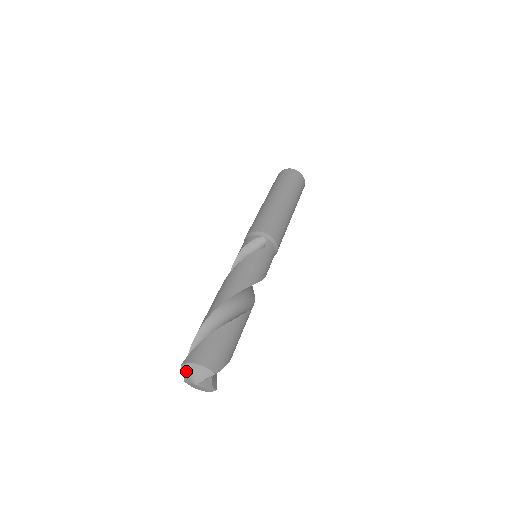
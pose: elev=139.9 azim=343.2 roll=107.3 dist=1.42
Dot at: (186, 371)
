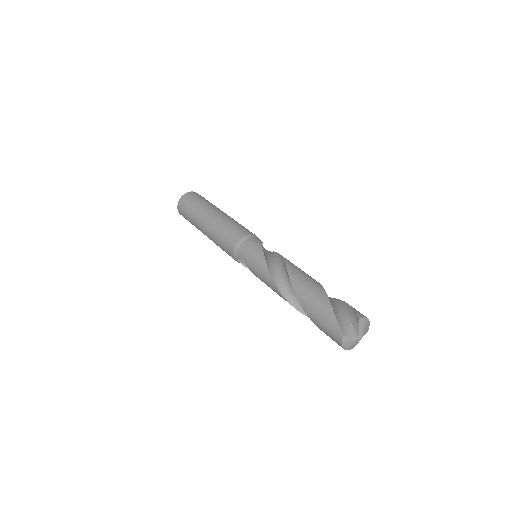
Dot at: (361, 324)
